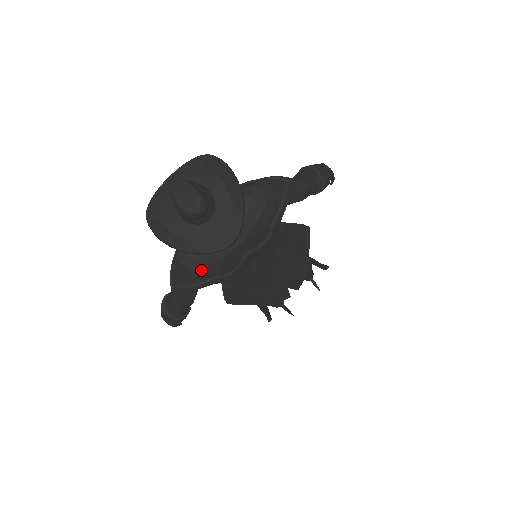
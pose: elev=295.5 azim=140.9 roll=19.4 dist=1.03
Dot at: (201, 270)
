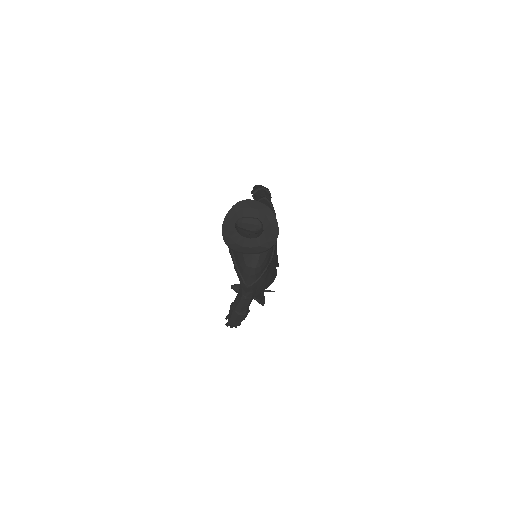
Dot at: (262, 264)
